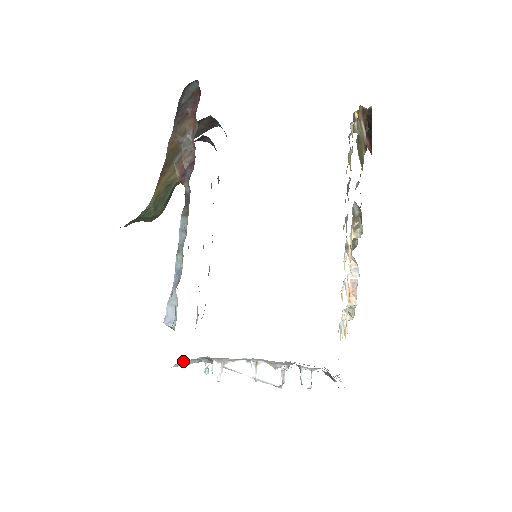
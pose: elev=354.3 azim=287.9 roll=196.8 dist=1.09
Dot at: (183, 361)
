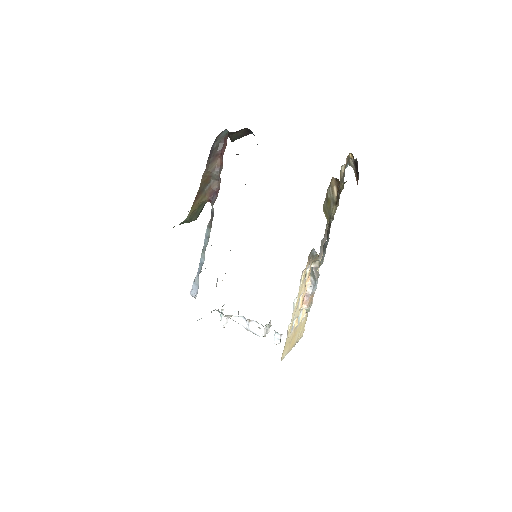
Dot at: occluded
